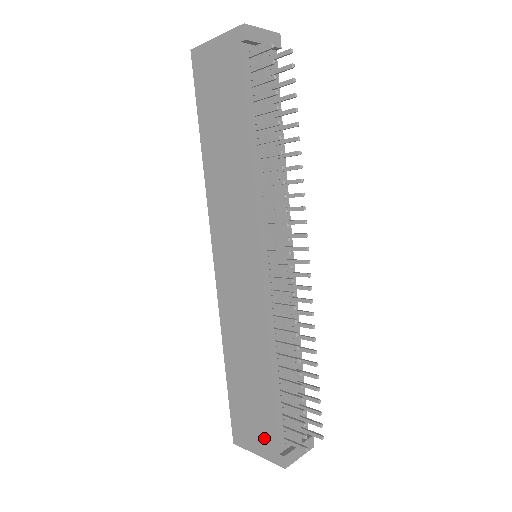
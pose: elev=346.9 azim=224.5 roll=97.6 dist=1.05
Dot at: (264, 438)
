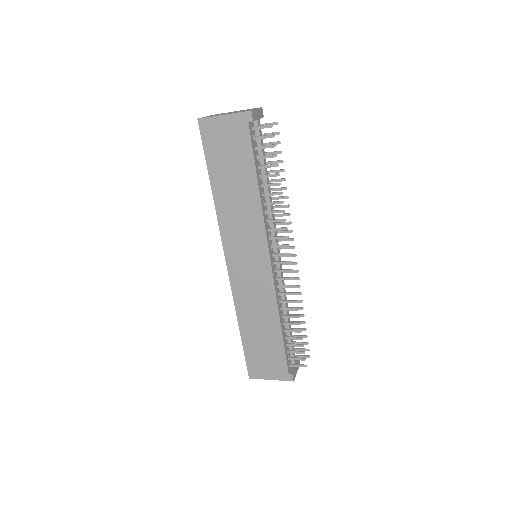
Dot at: (276, 368)
